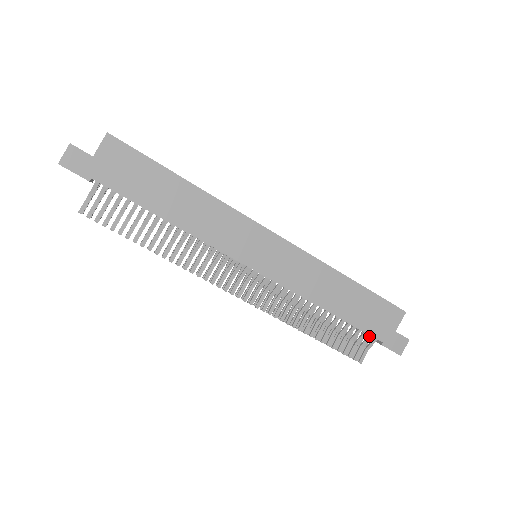
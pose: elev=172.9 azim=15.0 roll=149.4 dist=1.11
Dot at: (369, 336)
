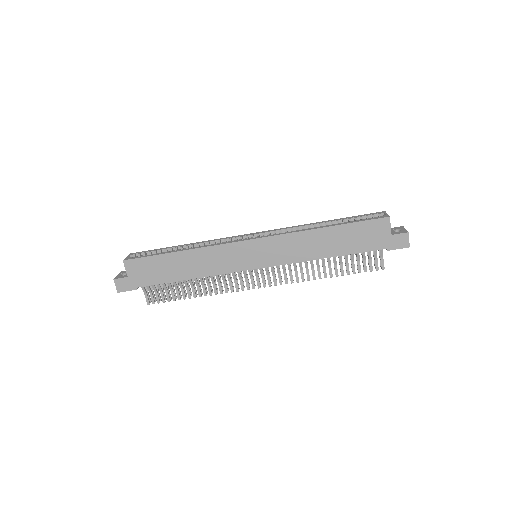
Dot at: (374, 250)
